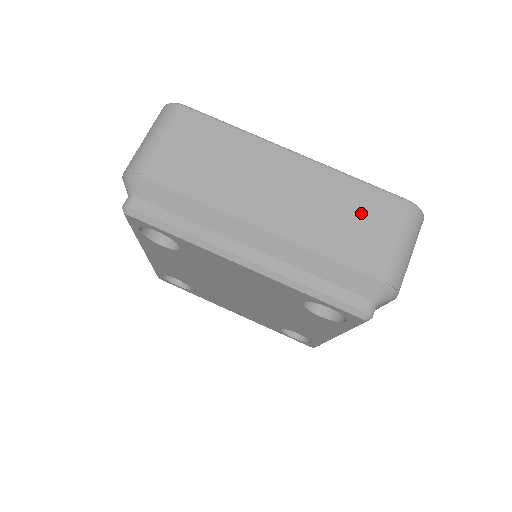
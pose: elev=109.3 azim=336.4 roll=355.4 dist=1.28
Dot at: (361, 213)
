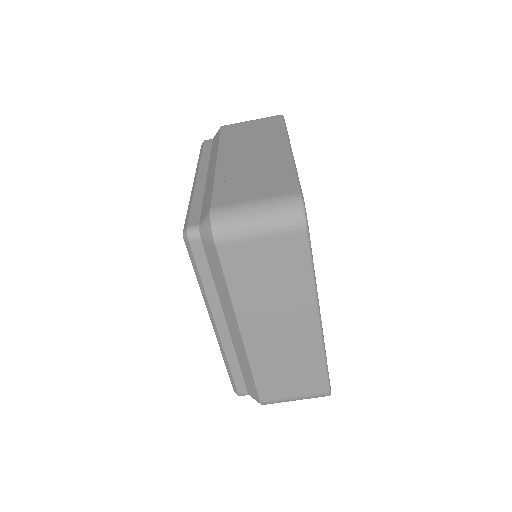
Dot at: (300, 376)
